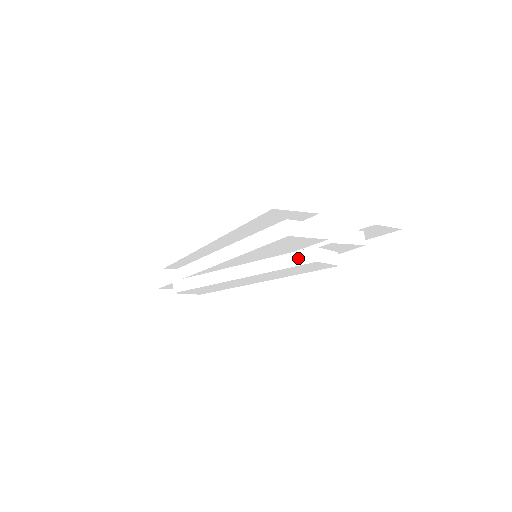
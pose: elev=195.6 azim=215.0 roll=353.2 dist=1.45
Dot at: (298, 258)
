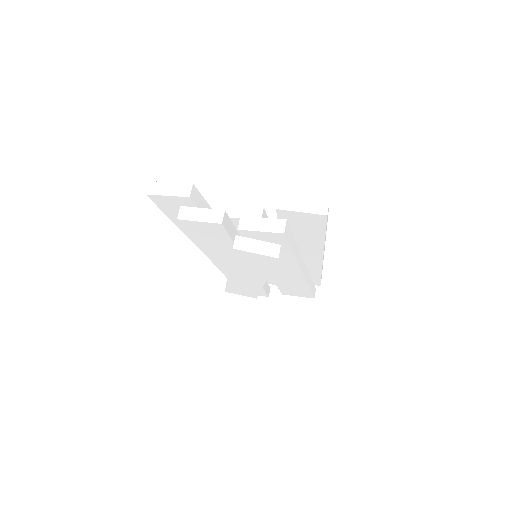
Dot at: occluded
